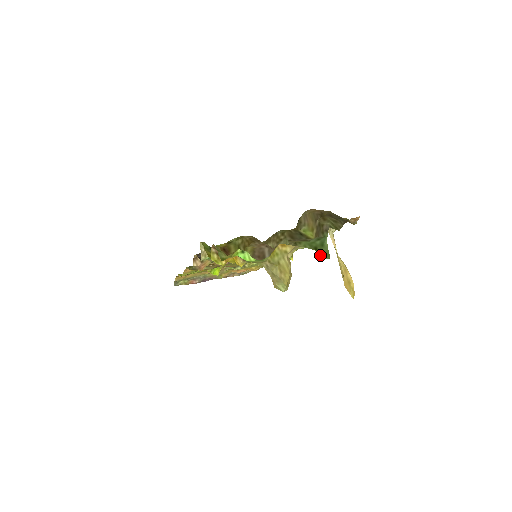
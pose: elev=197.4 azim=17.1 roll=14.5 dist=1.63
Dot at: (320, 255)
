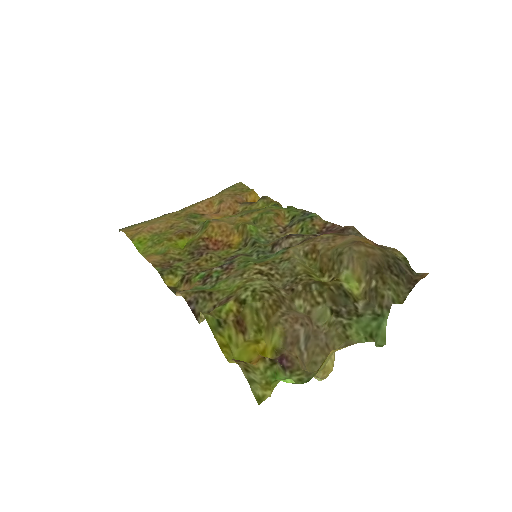
Dot at: (375, 343)
